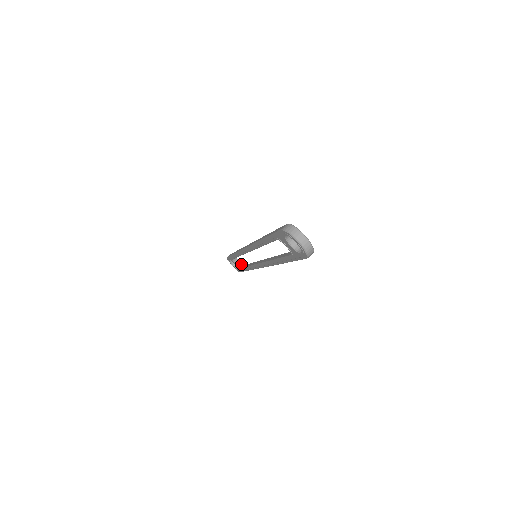
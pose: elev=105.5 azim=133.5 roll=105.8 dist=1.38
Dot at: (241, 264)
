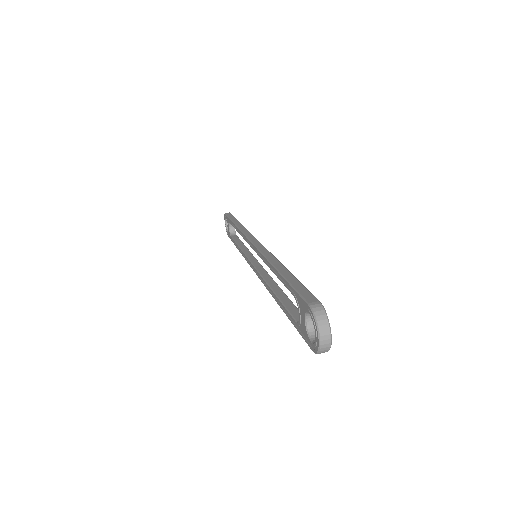
Dot at: (235, 231)
